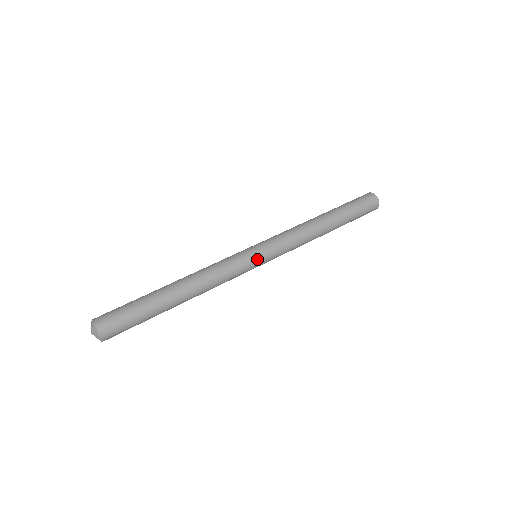
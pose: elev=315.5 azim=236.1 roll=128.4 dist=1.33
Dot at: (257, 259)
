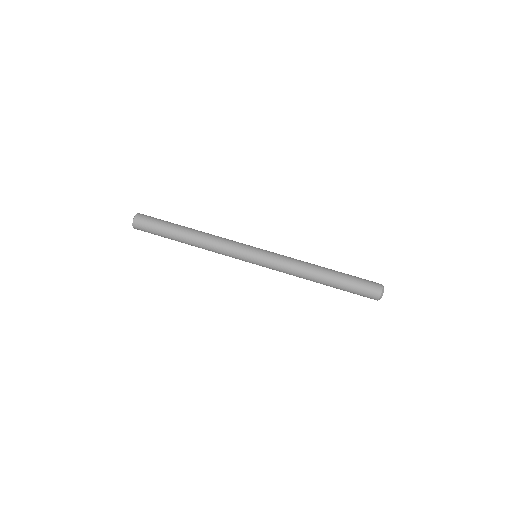
Dot at: (251, 258)
